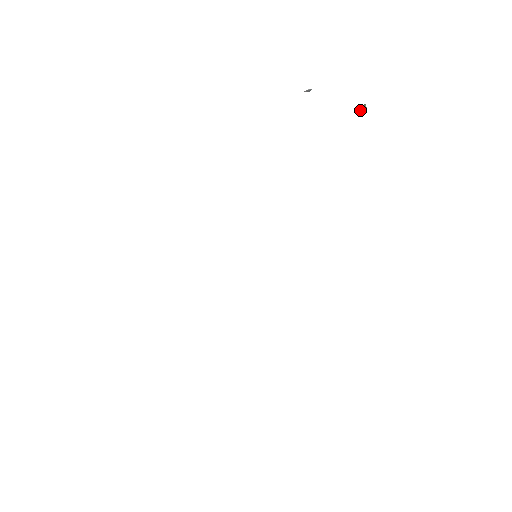
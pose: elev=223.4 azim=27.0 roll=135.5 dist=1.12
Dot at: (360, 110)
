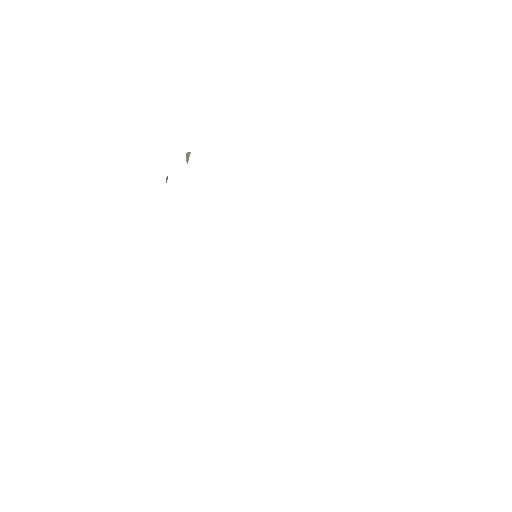
Dot at: (188, 160)
